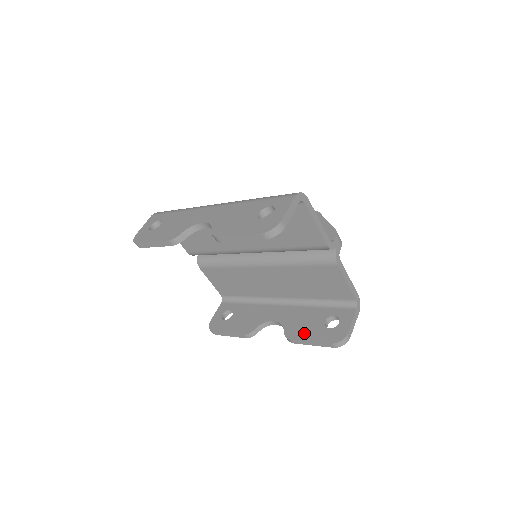
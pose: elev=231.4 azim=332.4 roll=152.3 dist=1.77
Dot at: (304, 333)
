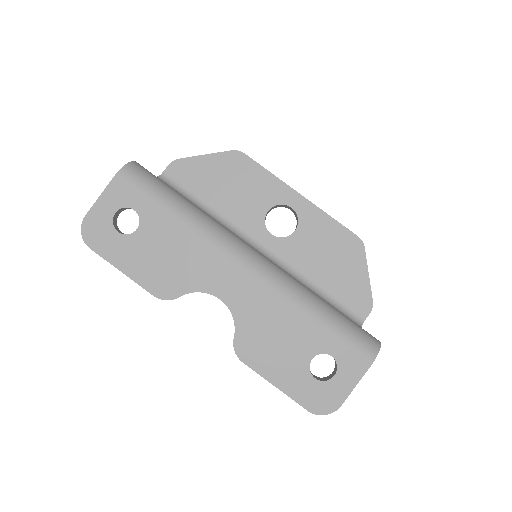
Dot at: occluded
